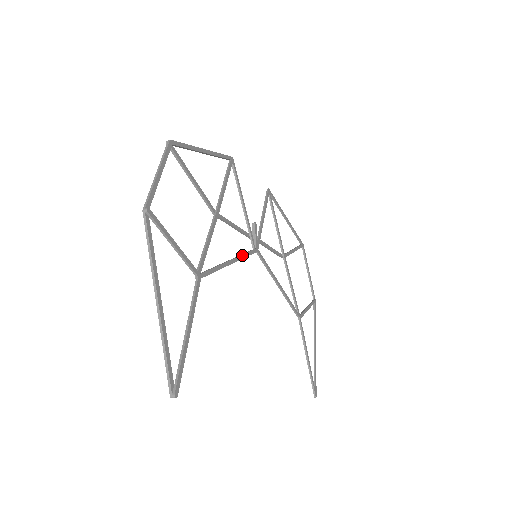
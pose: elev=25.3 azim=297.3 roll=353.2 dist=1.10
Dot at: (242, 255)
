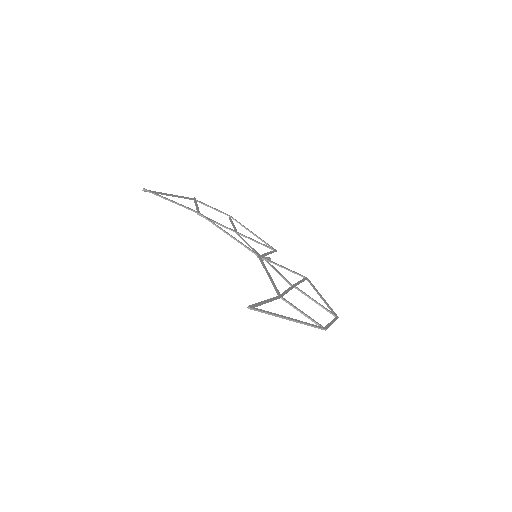
Dot at: (241, 242)
